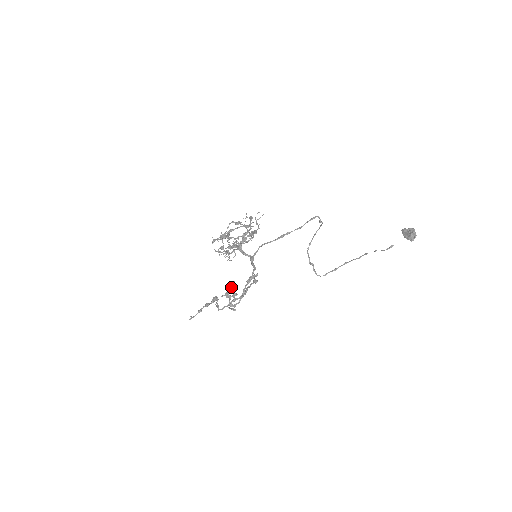
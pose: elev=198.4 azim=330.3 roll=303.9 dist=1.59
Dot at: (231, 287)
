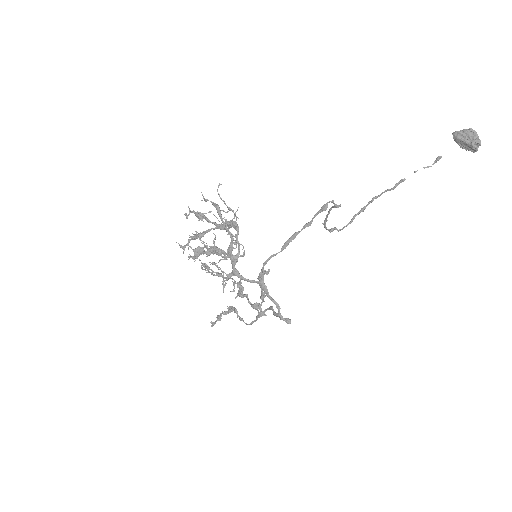
Dot at: (241, 287)
